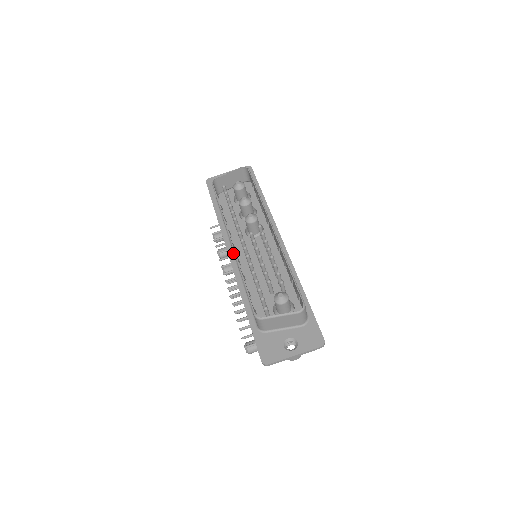
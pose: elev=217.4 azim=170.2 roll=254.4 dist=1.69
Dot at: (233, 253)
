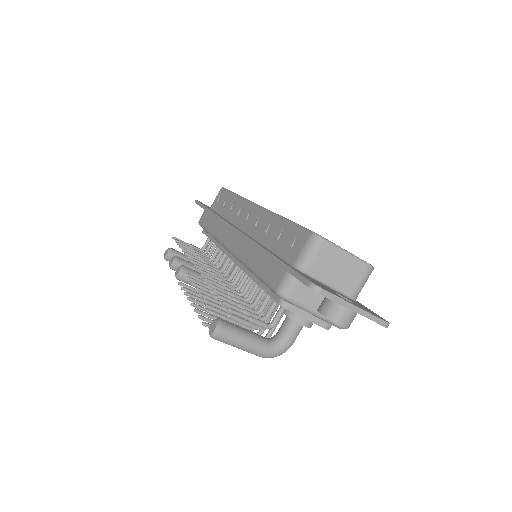
Dot at: (239, 228)
